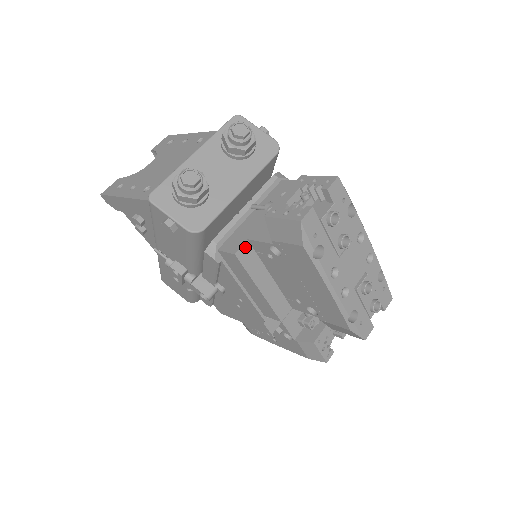
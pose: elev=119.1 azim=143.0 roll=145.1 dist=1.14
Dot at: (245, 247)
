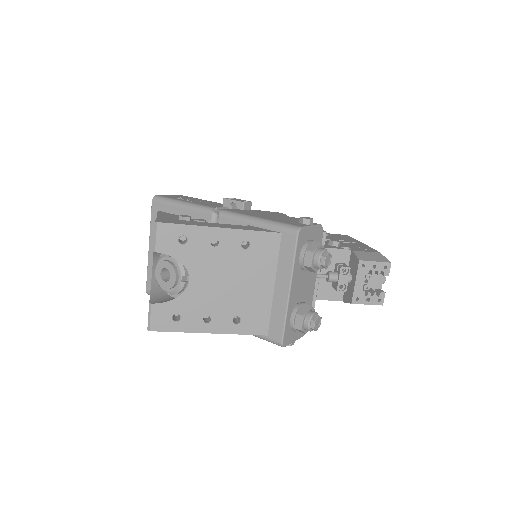
Dot at: (314, 303)
